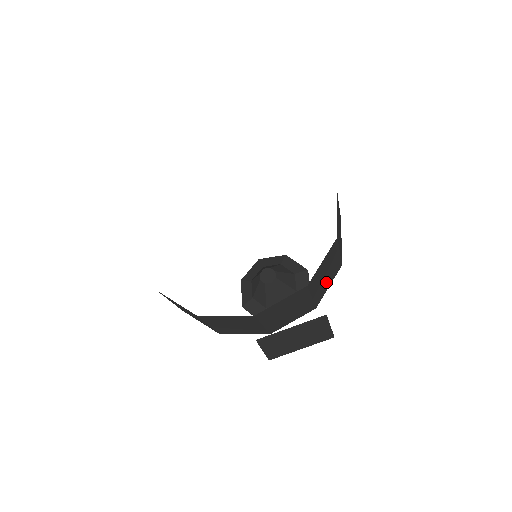
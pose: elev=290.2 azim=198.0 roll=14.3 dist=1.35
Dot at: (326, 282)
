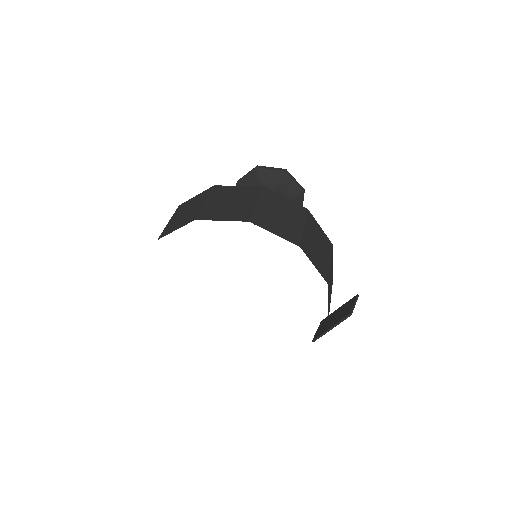
Dot at: occluded
